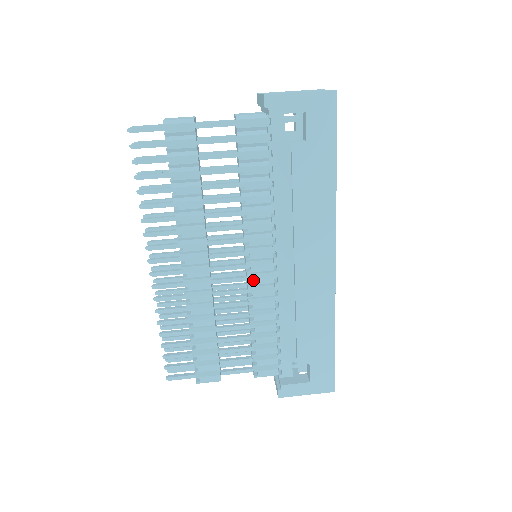
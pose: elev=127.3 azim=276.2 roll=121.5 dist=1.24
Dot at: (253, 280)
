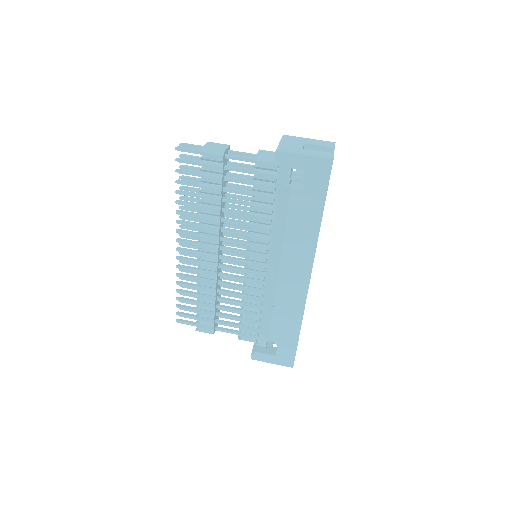
Dot at: (248, 274)
